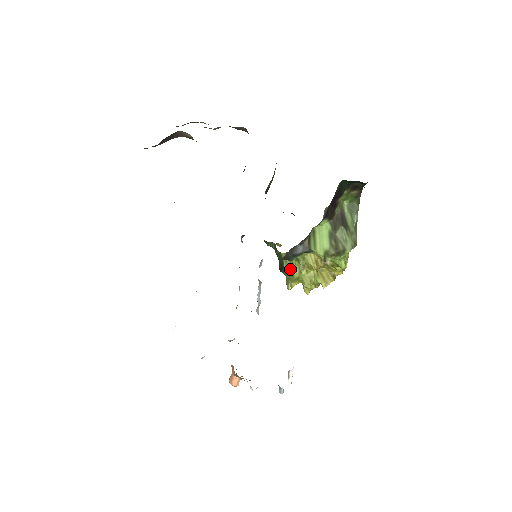
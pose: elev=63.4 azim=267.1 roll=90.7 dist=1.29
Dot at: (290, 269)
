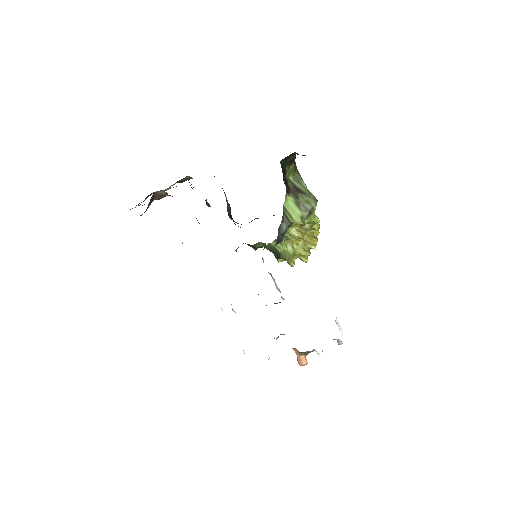
Dot at: (284, 251)
